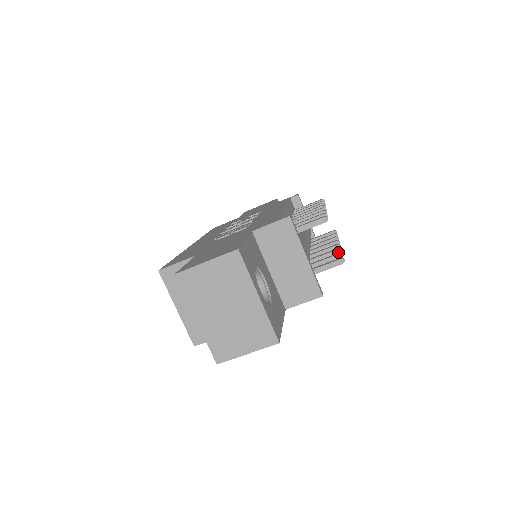
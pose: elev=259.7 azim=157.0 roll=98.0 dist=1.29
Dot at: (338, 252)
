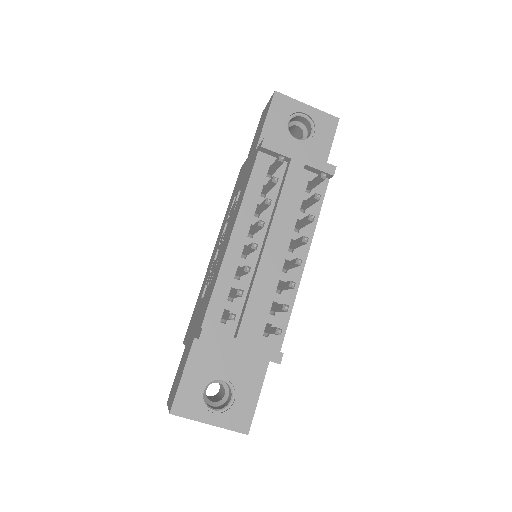
Dot at: (291, 287)
